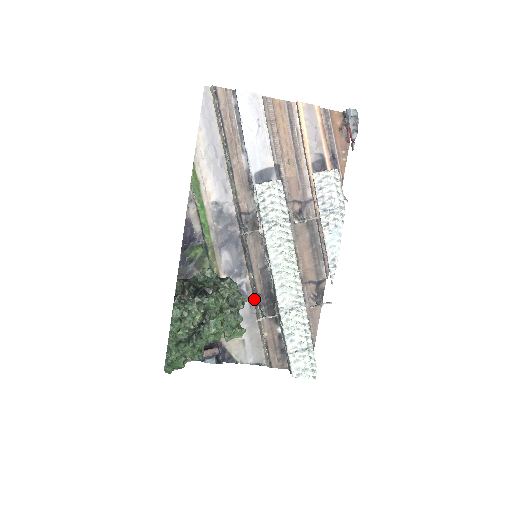
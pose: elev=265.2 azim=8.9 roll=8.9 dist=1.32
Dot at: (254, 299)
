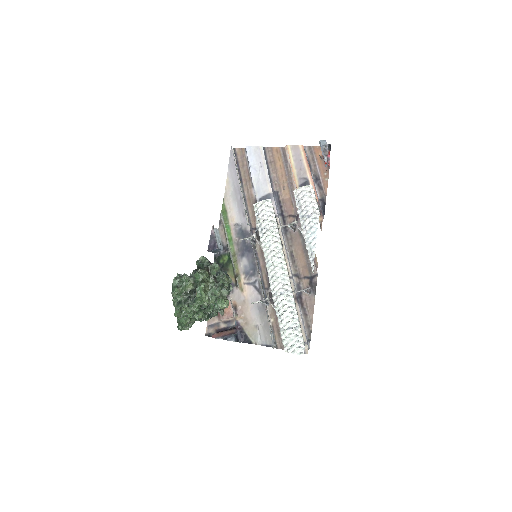
Dot at: (263, 292)
